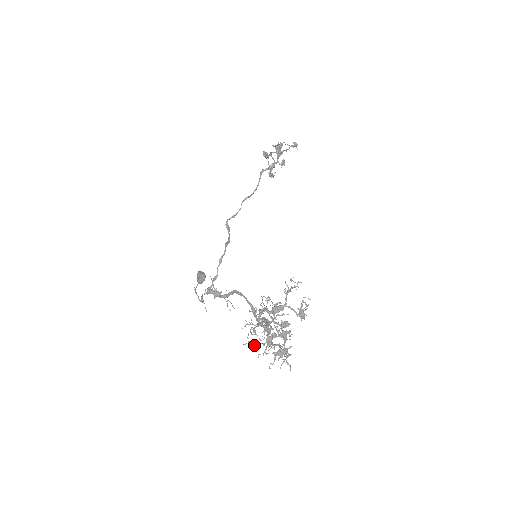
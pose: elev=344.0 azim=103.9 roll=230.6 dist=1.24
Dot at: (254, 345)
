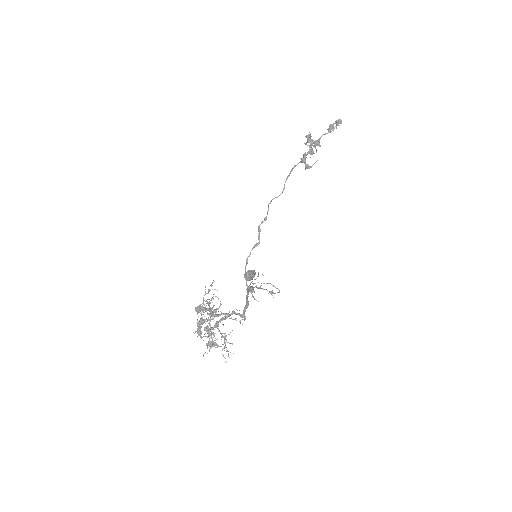
Dot at: (203, 336)
